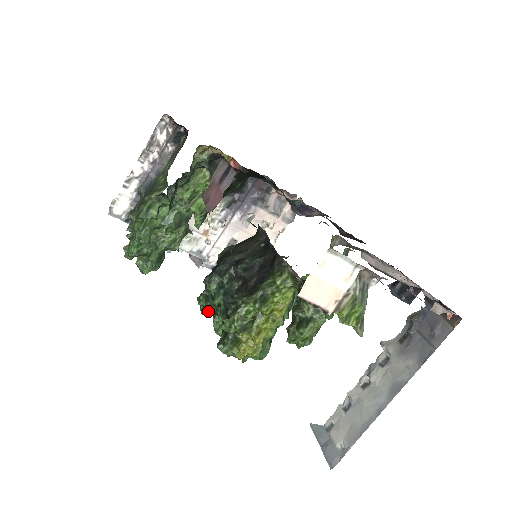
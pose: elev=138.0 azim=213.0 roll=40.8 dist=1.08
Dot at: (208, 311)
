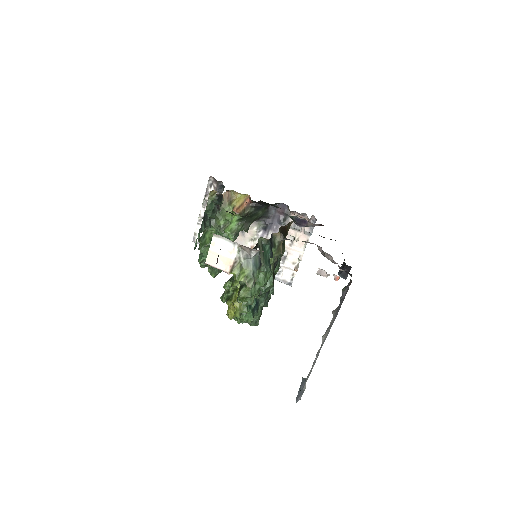
Dot at: occluded
